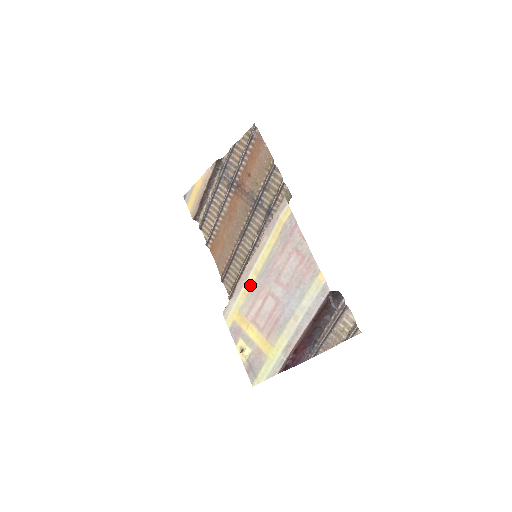
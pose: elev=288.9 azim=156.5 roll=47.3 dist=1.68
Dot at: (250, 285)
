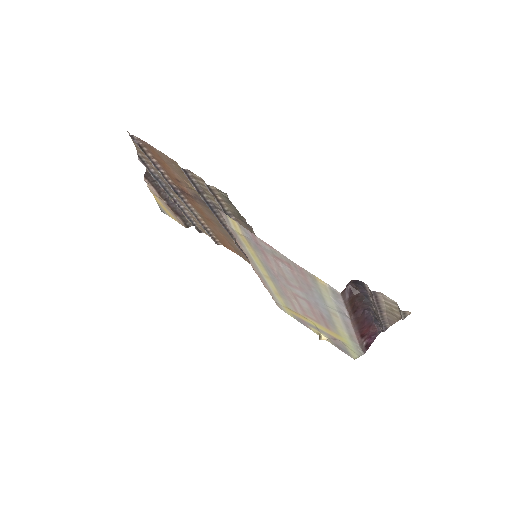
Dot at: (274, 288)
